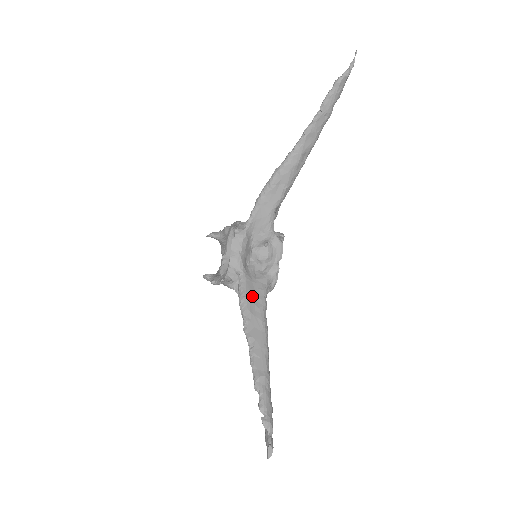
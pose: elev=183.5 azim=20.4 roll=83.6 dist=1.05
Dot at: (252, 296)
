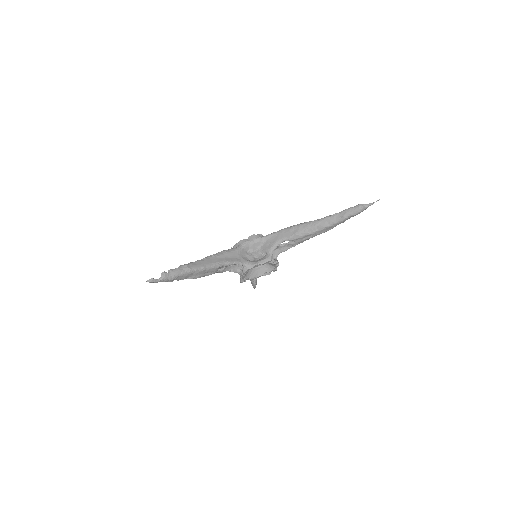
Dot at: (229, 255)
